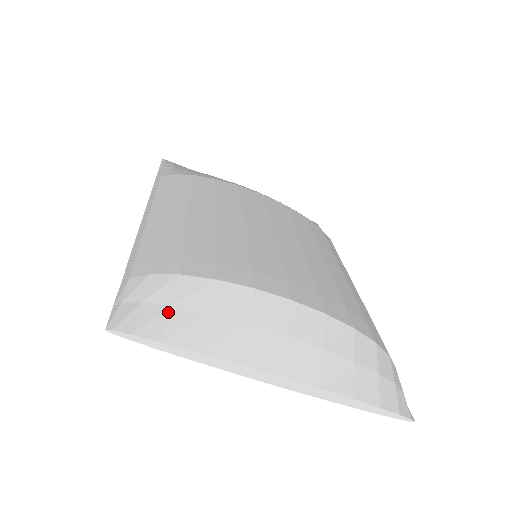
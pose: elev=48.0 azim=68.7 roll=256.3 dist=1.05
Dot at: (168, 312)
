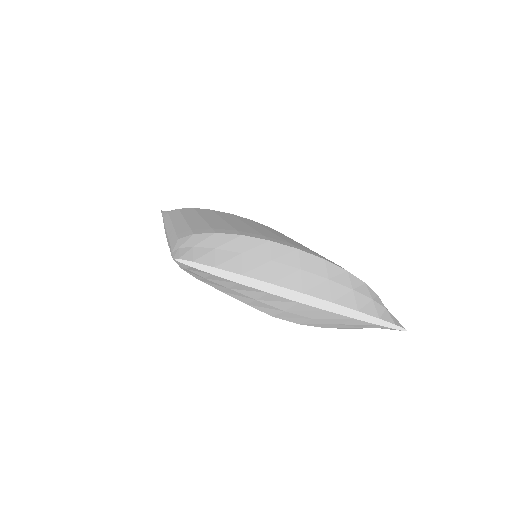
Dot at: (214, 251)
